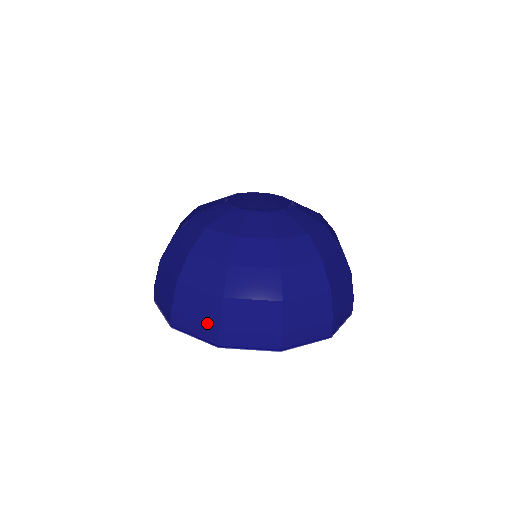
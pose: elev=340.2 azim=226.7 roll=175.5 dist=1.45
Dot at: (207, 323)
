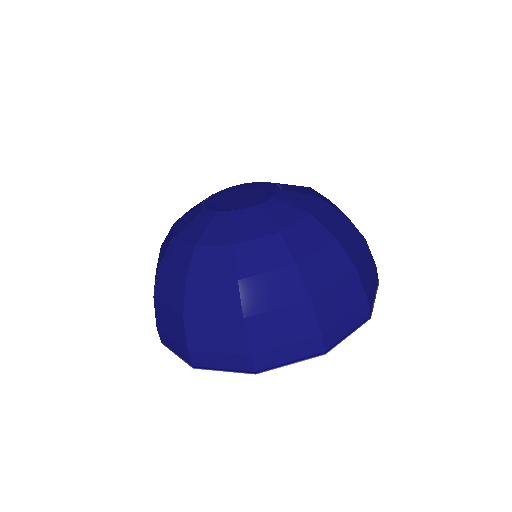
Dot at: (234, 352)
